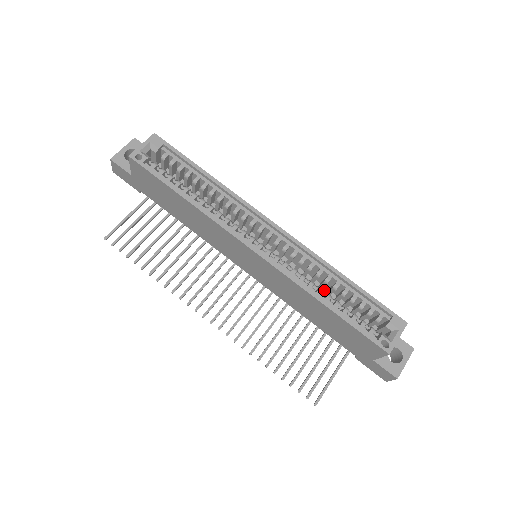
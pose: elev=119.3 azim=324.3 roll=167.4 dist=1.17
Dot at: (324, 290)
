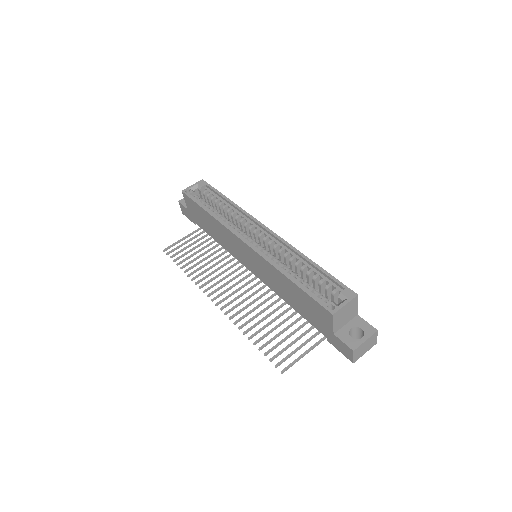
Dot at: (301, 277)
